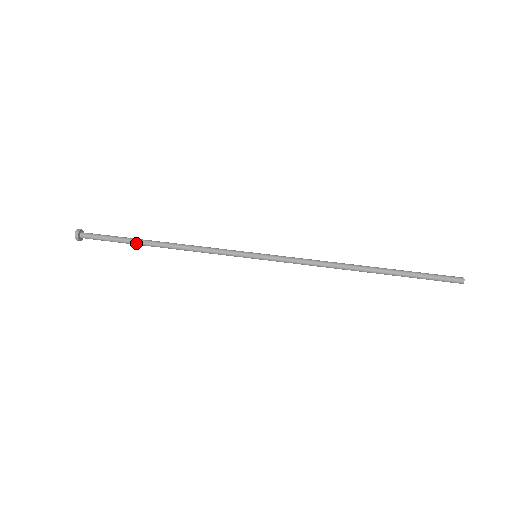
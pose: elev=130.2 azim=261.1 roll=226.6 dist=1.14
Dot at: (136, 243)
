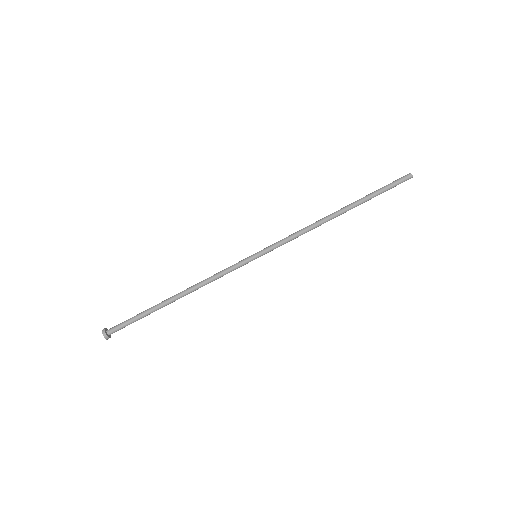
Dot at: (158, 309)
